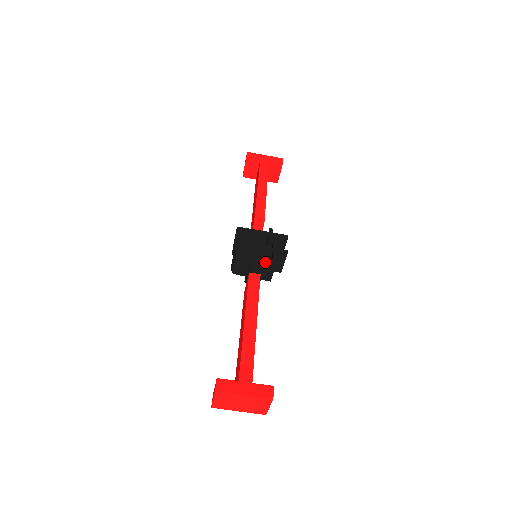
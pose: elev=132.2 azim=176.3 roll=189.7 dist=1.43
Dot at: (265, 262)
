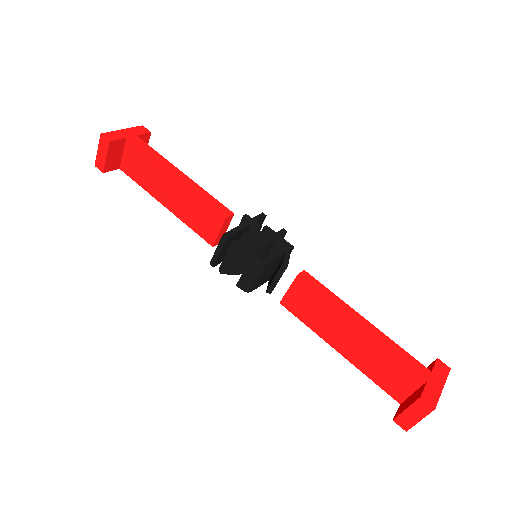
Dot at: occluded
